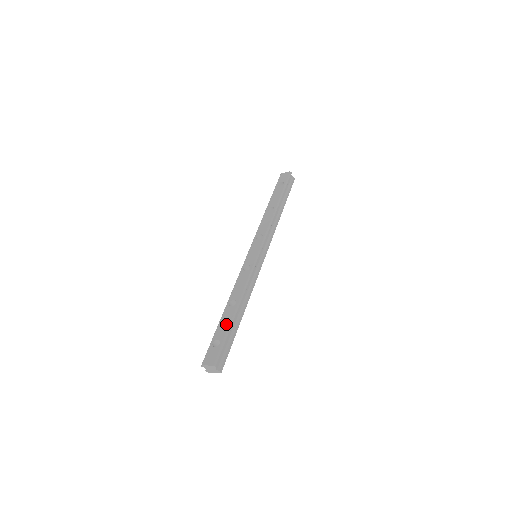
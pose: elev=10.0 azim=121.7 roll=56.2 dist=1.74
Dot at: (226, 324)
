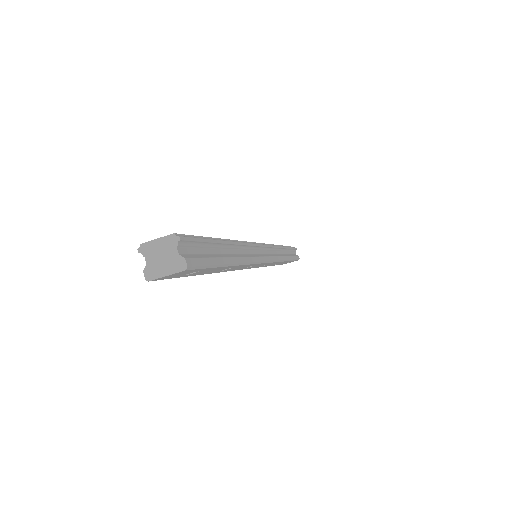
Dot at: occluded
